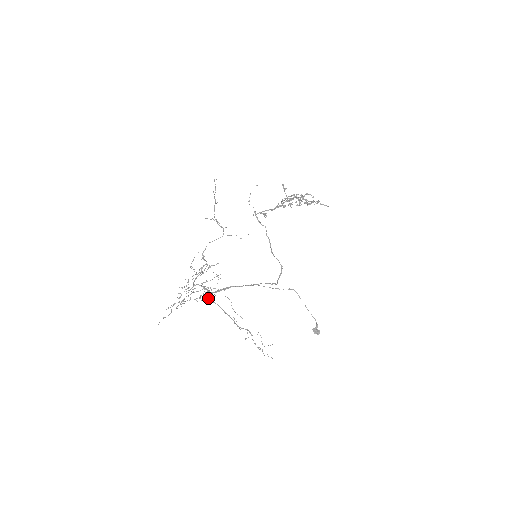
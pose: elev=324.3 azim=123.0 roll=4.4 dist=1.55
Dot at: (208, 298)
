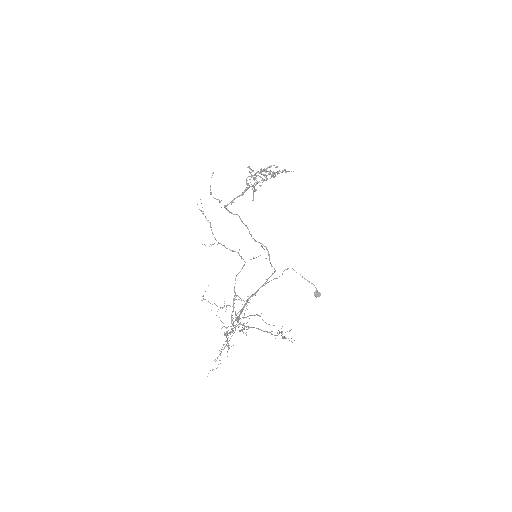
Dot at: (248, 328)
